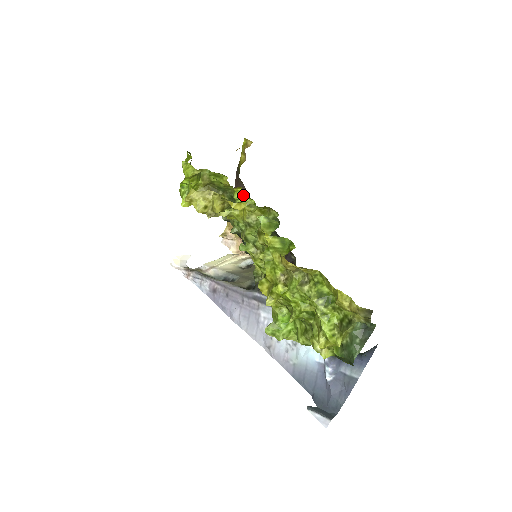
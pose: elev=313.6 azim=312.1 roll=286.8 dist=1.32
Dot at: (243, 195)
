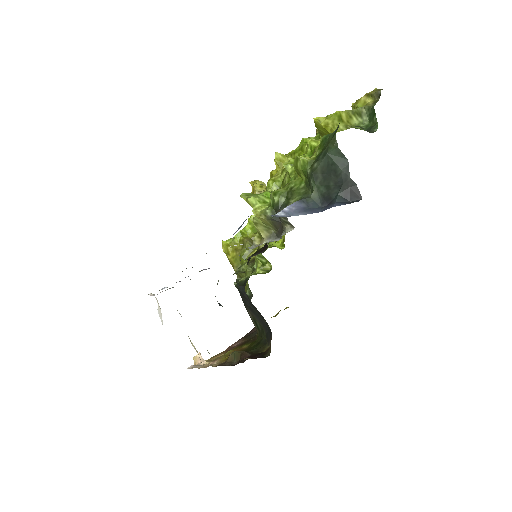
Dot at: (278, 244)
